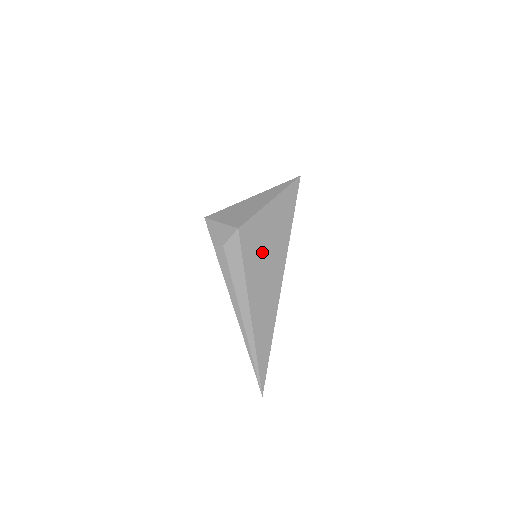
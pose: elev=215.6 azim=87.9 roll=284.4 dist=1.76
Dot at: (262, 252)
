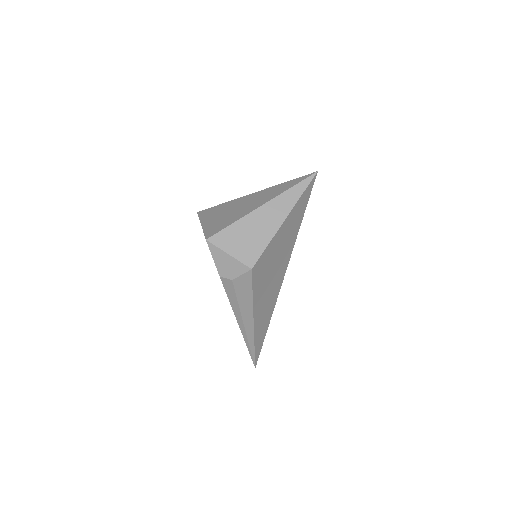
Dot at: (270, 273)
